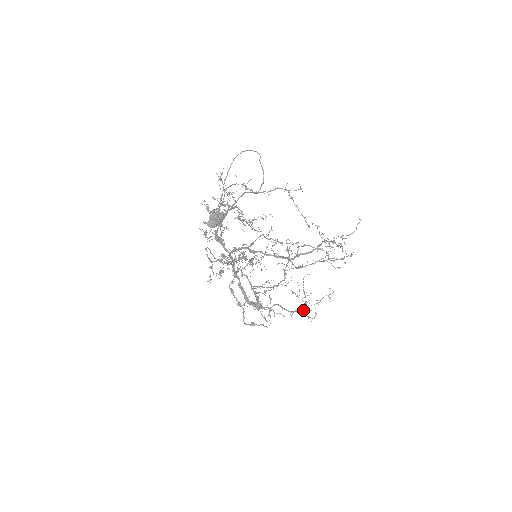
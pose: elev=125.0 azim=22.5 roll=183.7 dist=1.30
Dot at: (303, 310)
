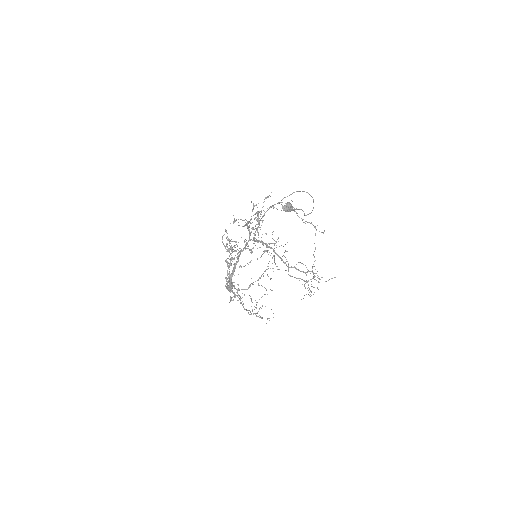
Dot at: (250, 314)
